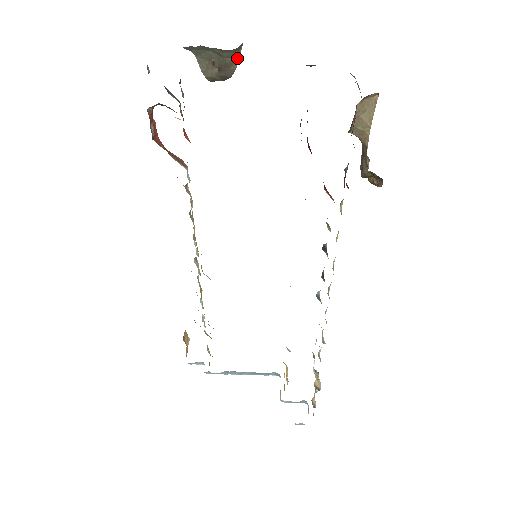
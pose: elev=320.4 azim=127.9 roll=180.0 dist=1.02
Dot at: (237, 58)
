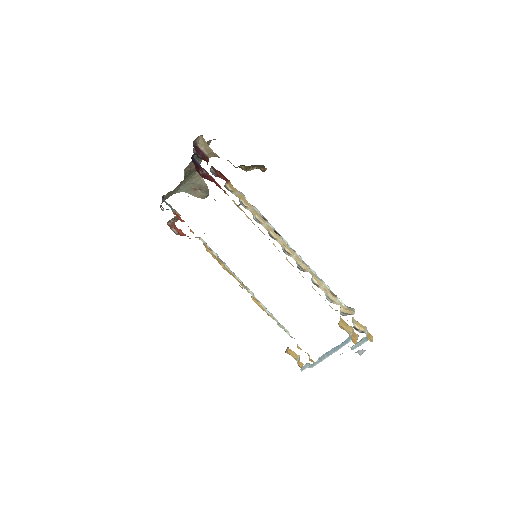
Dot at: (202, 179)
